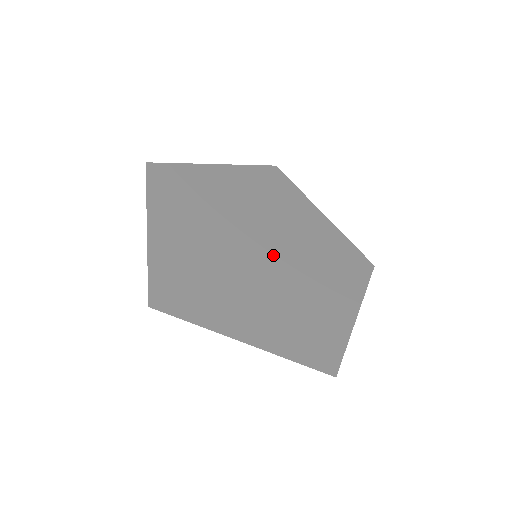
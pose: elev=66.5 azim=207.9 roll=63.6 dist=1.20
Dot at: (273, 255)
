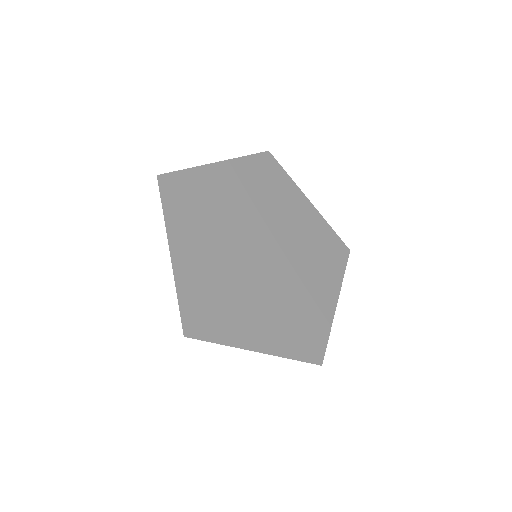
Dot at: (262, 261)
